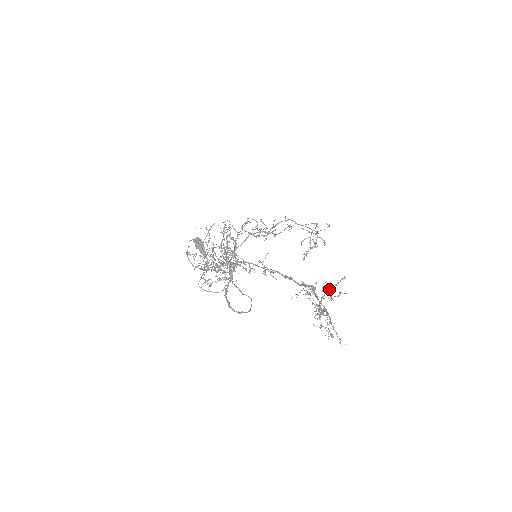
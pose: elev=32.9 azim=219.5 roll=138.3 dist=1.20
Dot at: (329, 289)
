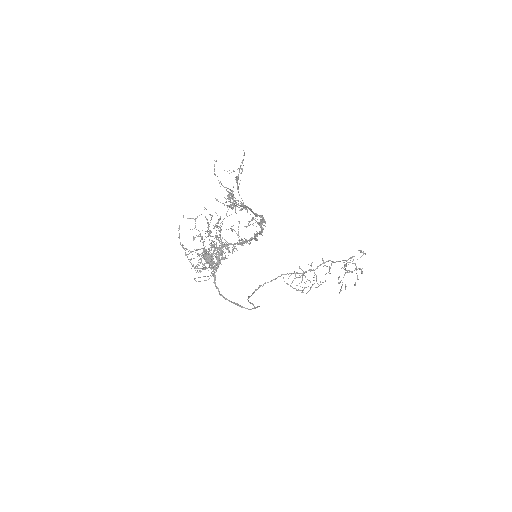
Dot at: (234, 171)
